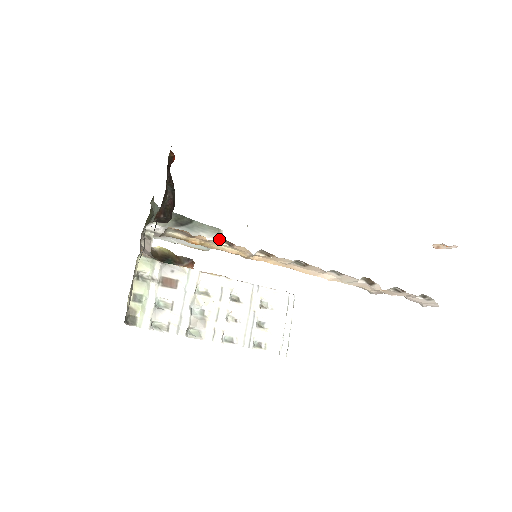
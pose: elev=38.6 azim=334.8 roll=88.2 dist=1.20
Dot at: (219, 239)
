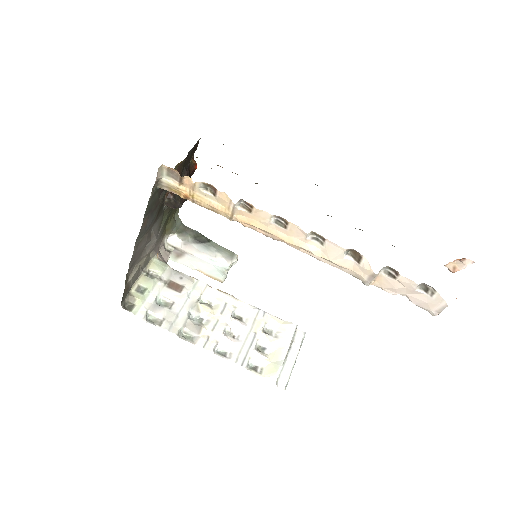
Dot at: (232, 261)
